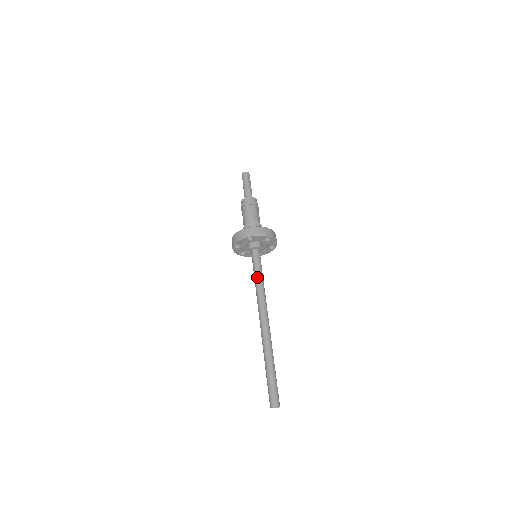
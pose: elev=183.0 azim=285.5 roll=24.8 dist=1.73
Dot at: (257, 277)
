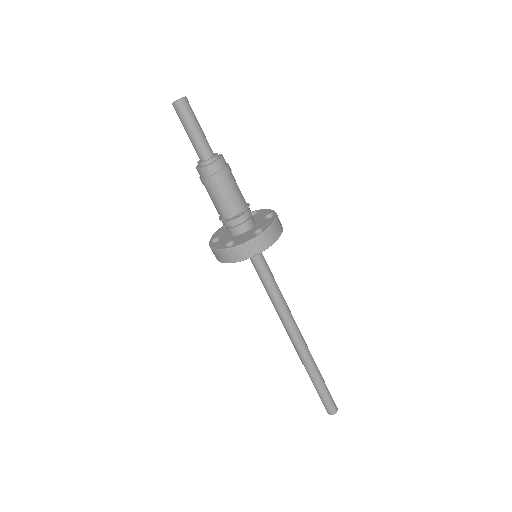
Dot at: (275, 289)
